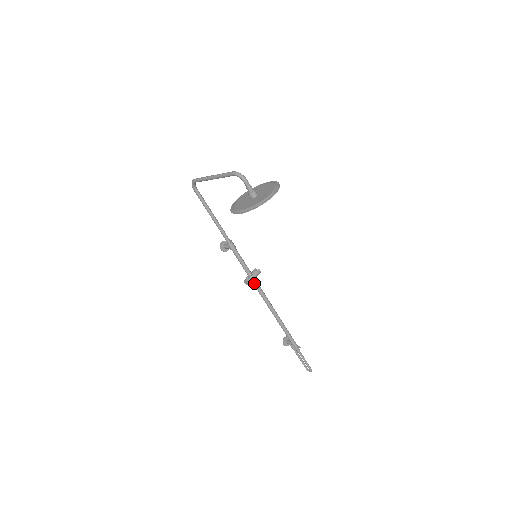
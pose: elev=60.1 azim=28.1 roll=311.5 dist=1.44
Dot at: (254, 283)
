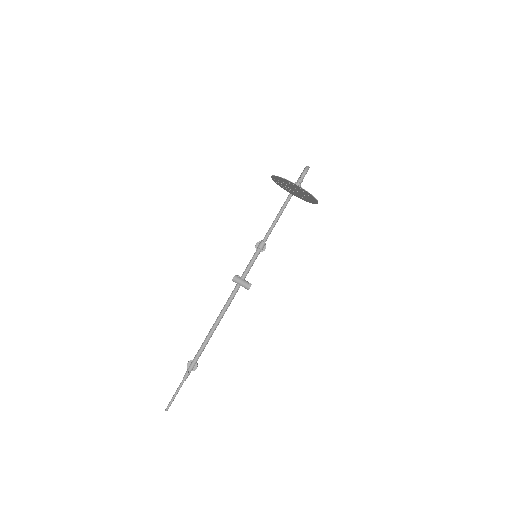
Dot at: (236, 286)
